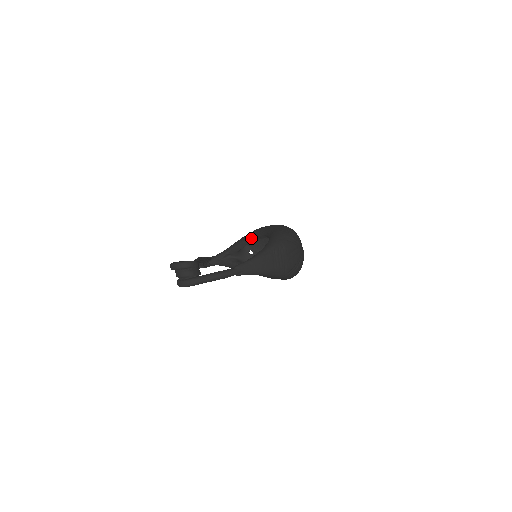
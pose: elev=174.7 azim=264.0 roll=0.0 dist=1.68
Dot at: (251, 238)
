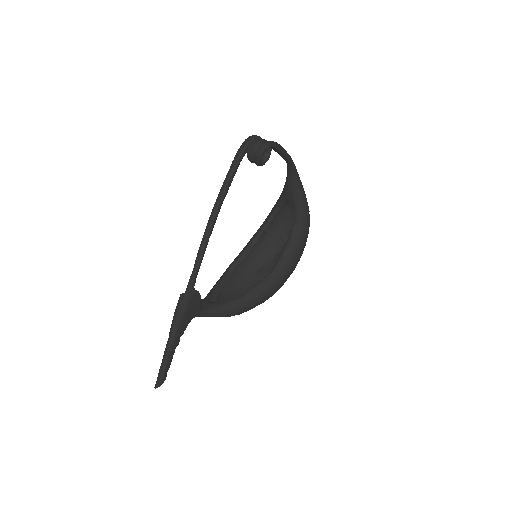
Dot at: (232, 267)
